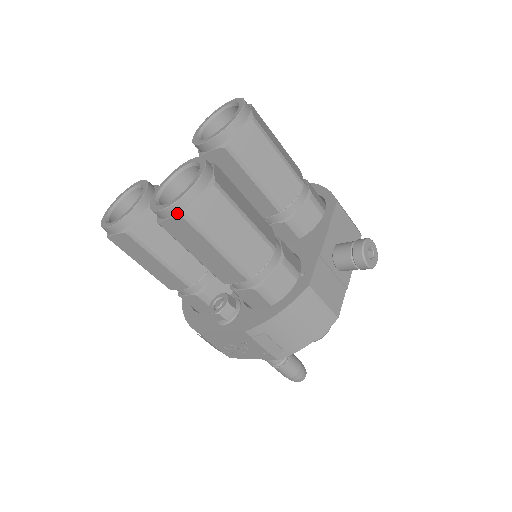
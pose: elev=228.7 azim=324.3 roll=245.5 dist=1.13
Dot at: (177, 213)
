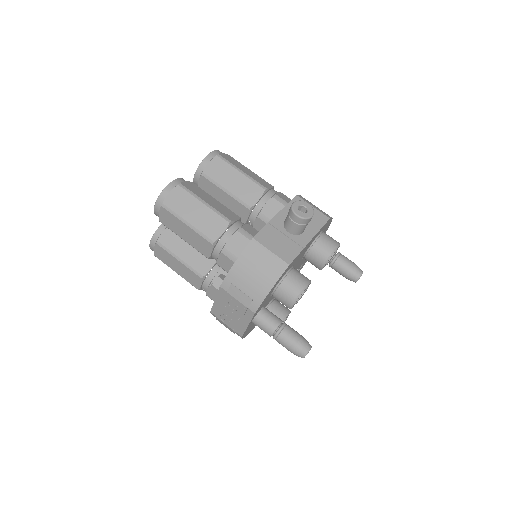
Dot at: (160, 206)
